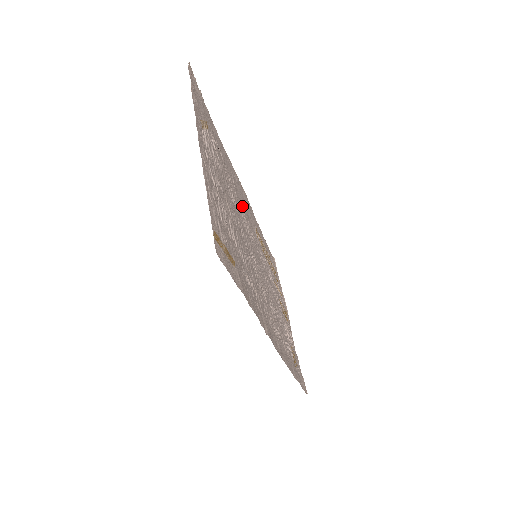
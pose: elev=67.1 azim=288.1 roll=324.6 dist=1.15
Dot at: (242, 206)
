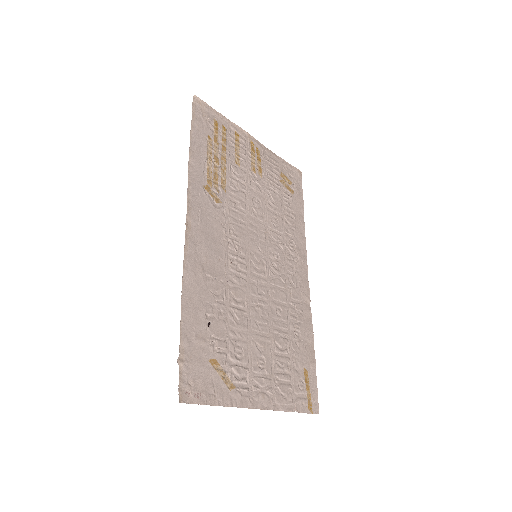
Dot at: (220, 256)
